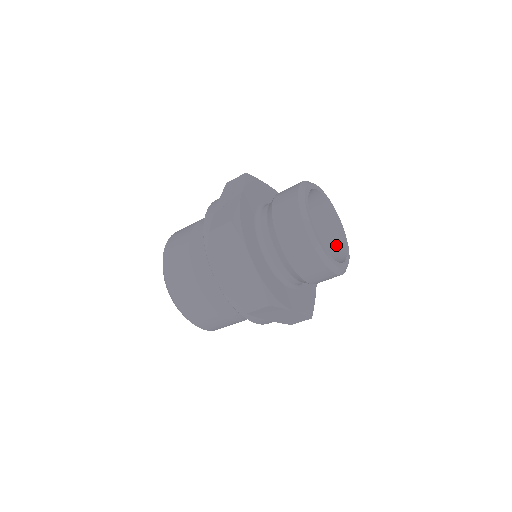
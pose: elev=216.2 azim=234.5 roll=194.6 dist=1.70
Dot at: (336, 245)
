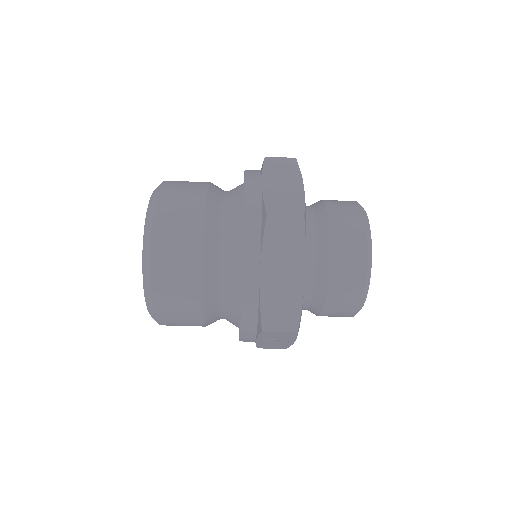
Dot at: occluded
